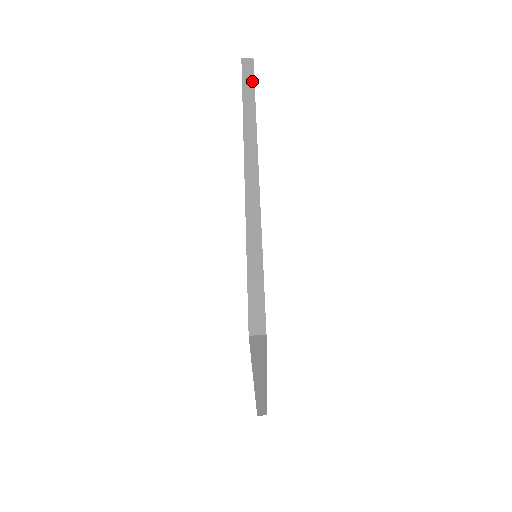
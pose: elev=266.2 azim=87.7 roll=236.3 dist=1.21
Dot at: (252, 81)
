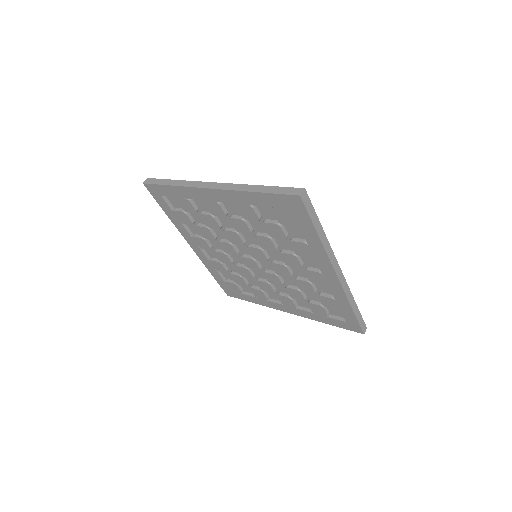
Dot at: (161, 180)
